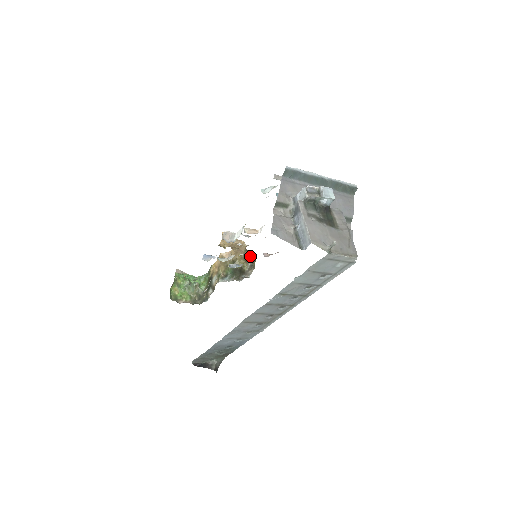
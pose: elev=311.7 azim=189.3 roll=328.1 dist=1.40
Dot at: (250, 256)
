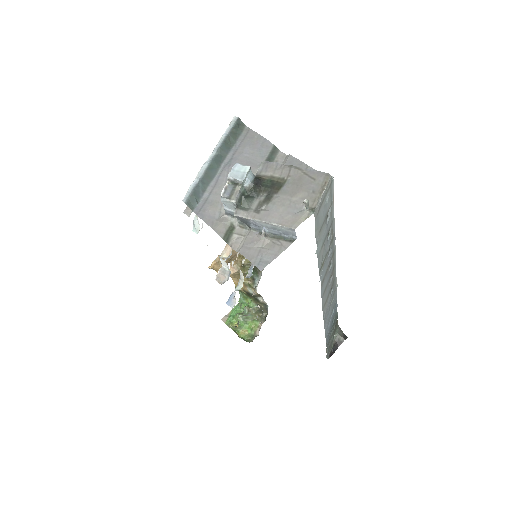
Dot at: occluded
